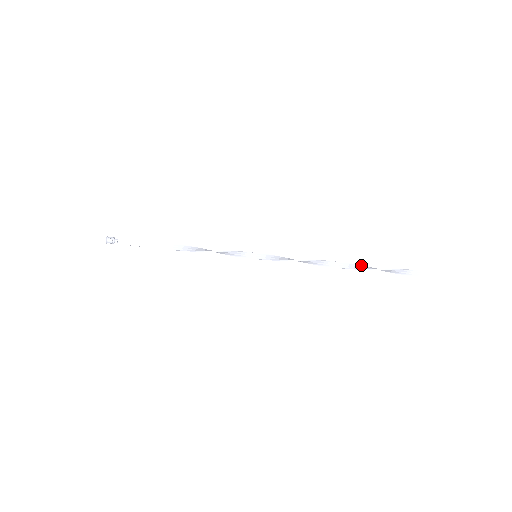
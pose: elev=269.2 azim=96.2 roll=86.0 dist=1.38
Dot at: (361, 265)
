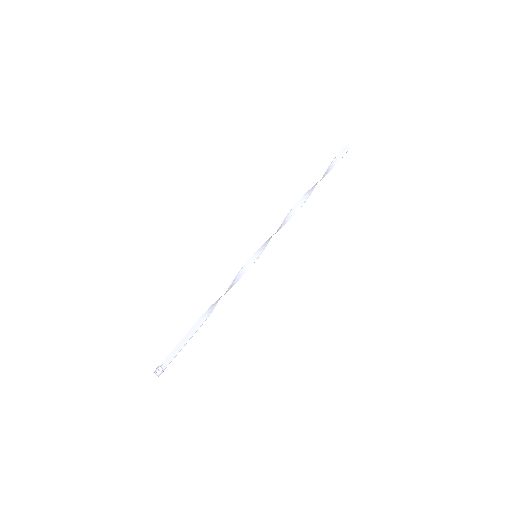
Dot at: (313, 186)
